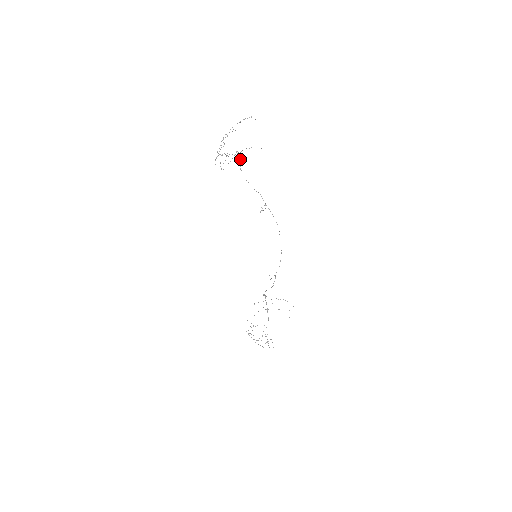
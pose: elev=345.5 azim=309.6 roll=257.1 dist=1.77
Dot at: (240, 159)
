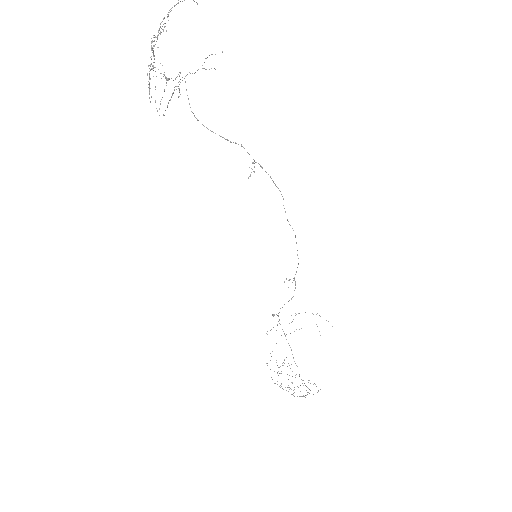
Dot at: occluded
